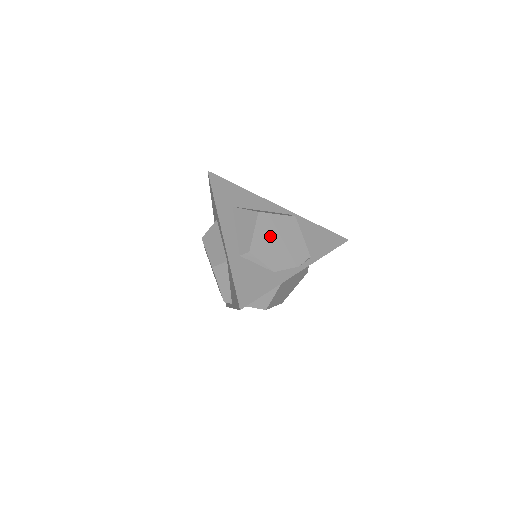
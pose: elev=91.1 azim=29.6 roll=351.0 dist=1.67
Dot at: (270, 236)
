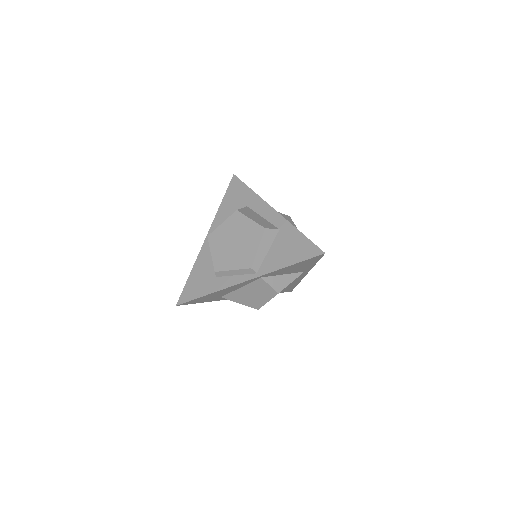
Dot at: occluded
